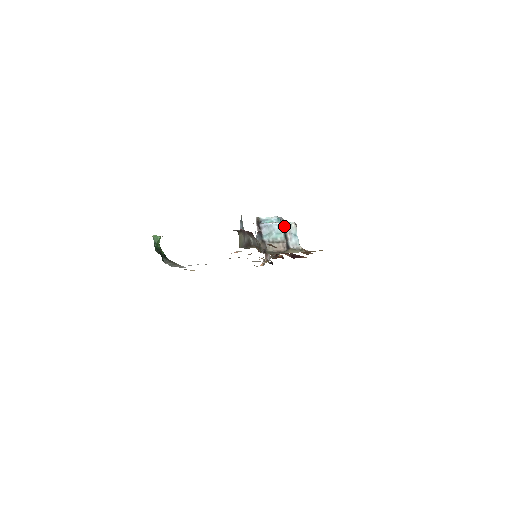
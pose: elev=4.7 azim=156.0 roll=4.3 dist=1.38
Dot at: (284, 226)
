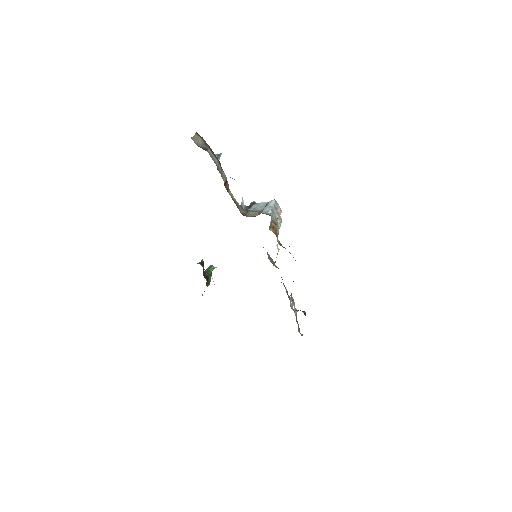
Dot at: (267, 202)
